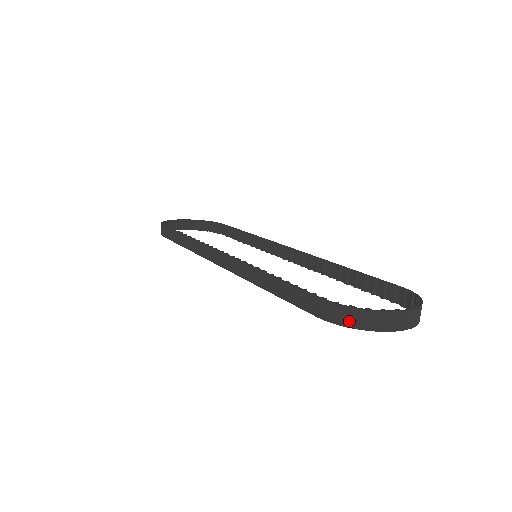
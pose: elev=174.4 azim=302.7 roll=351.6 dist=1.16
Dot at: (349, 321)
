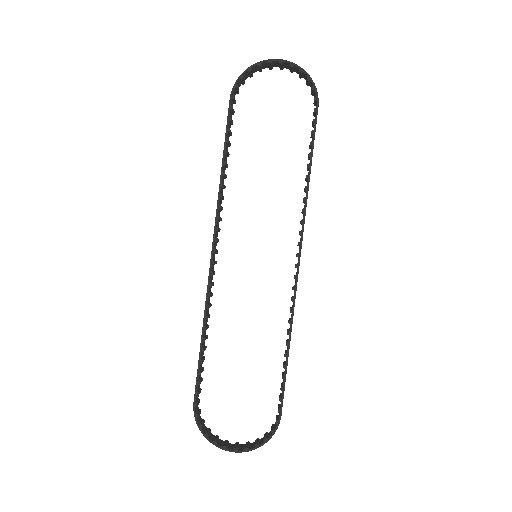
Dot at: occluded
